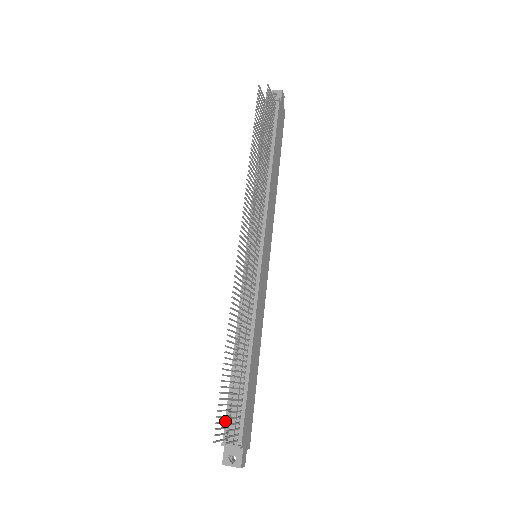
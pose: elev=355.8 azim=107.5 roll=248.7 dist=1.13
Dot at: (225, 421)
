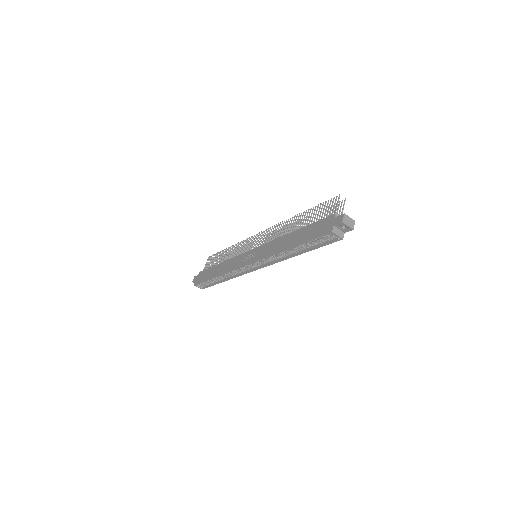
Dot at: (328, 212)
